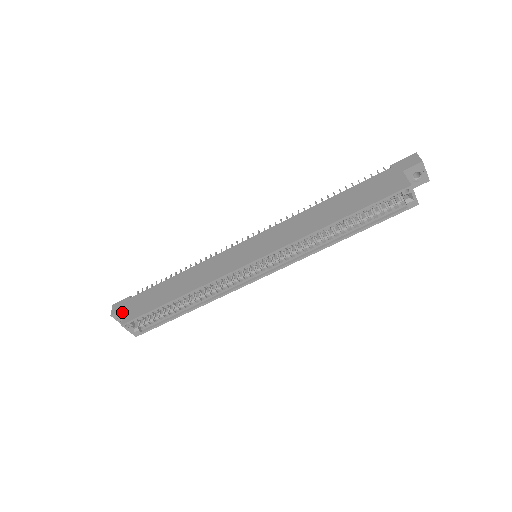
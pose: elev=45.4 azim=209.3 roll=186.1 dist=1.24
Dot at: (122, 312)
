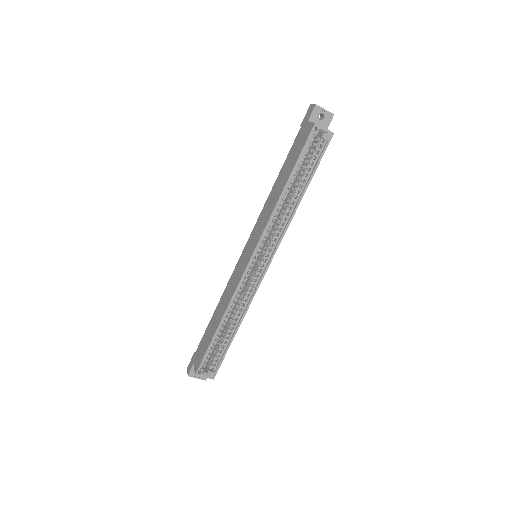
Dot at: occluded
